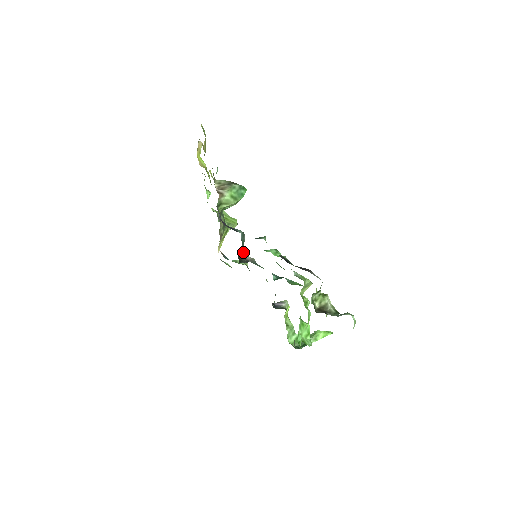
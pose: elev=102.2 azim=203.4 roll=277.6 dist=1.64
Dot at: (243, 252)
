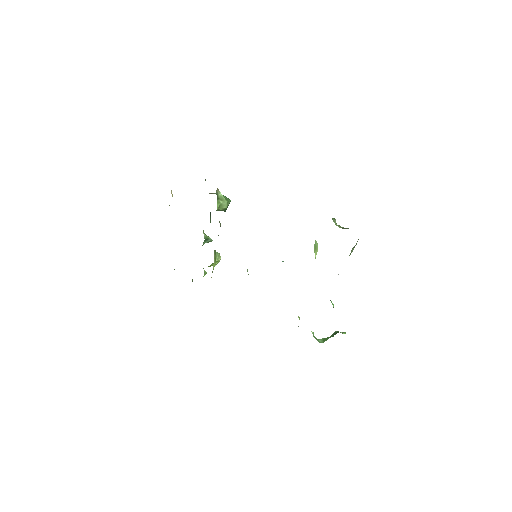
Dot at: occluded
